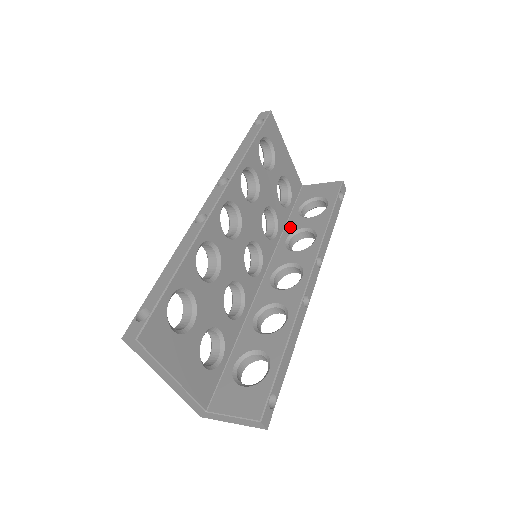
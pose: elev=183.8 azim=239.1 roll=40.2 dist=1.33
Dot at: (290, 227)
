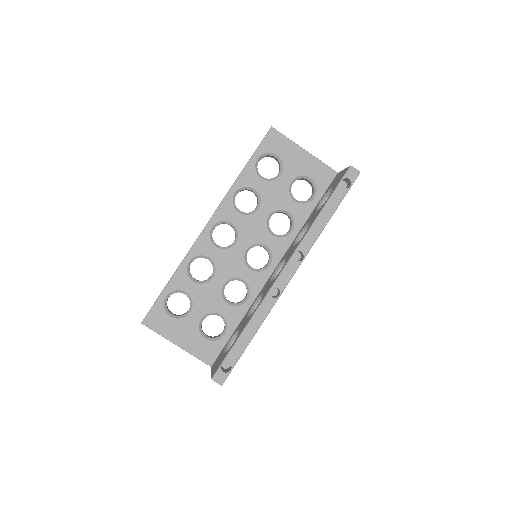
Dot at: (307, 221)
